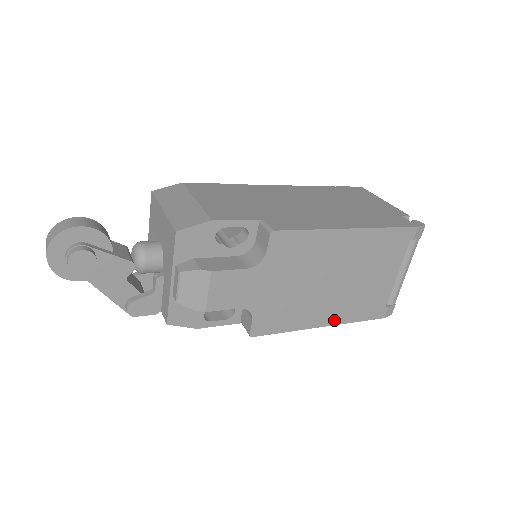
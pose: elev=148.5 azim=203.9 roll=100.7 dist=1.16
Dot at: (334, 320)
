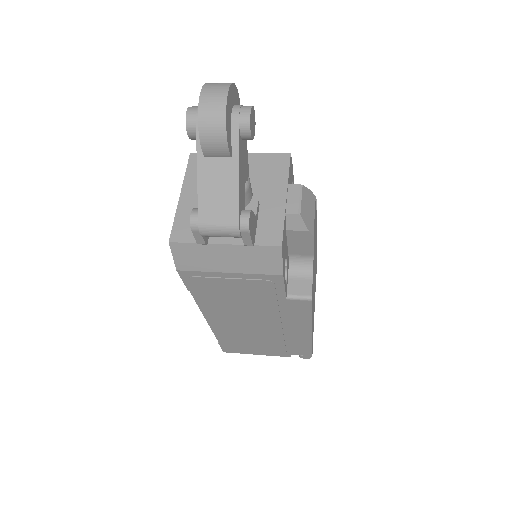
Dot at: (312, 330)
